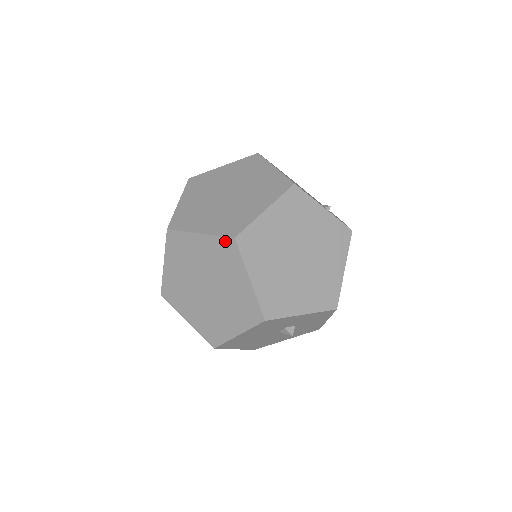
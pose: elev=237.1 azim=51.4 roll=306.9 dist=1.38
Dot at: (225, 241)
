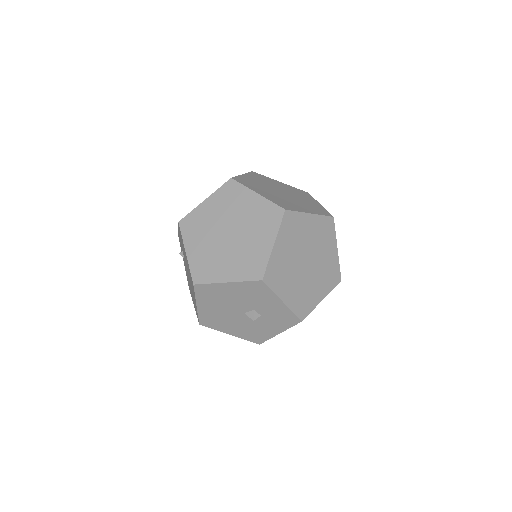
Dot at: (276, 208)
